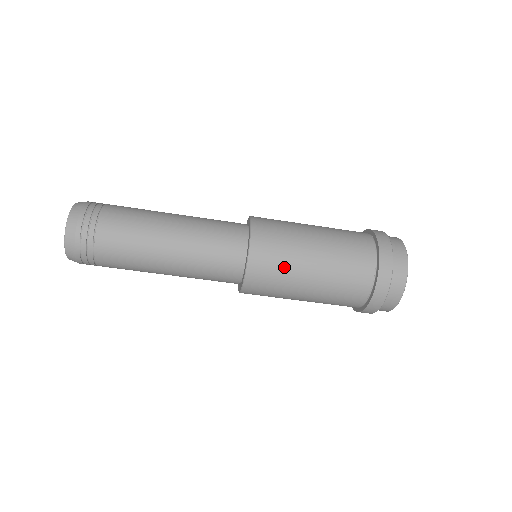
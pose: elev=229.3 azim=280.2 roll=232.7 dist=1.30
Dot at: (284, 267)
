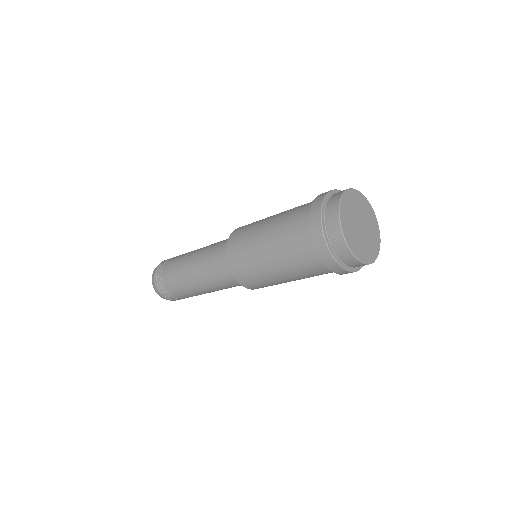
Dot at: (263, 280)
